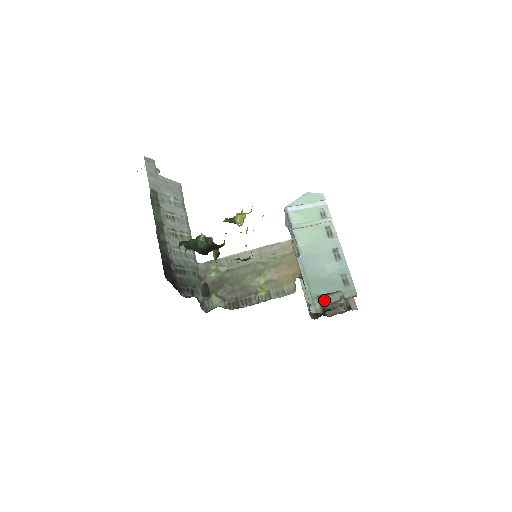
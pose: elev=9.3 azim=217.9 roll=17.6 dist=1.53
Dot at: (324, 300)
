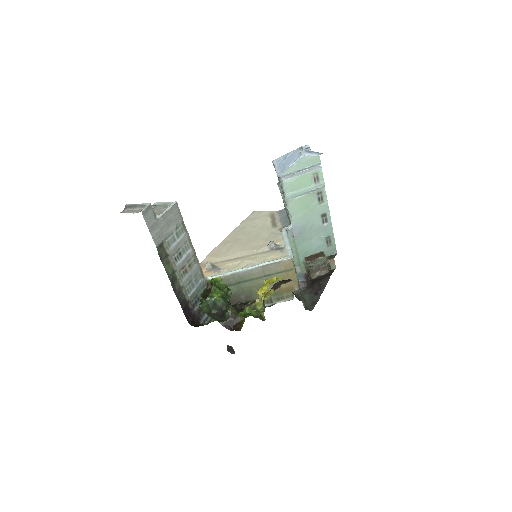
Dot at: (309, 263)
